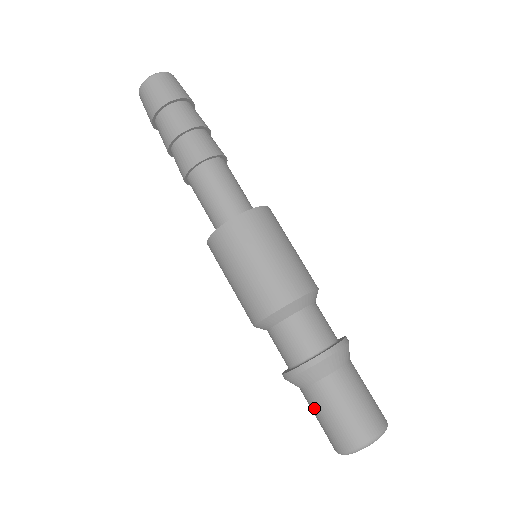
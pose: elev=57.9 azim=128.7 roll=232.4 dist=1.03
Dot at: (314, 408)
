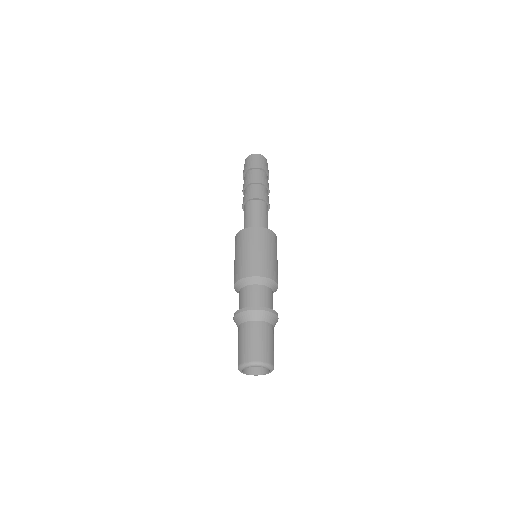
Dot at: (244, 335)
